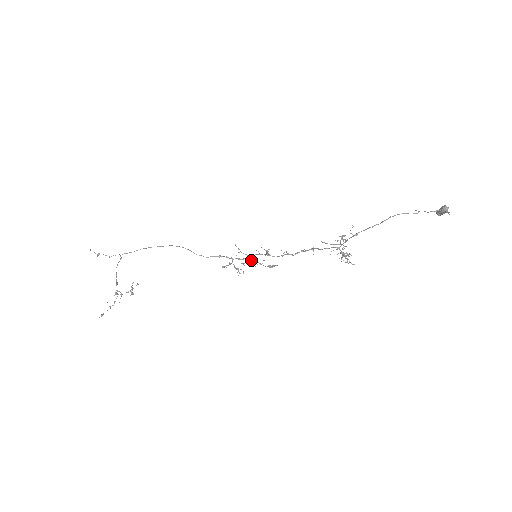
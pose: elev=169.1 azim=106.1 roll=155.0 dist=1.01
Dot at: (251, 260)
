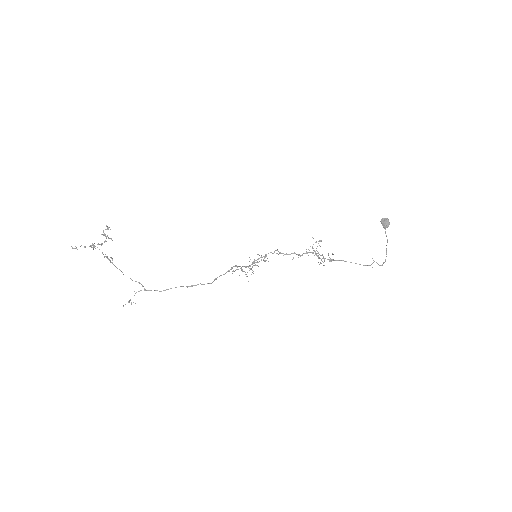
Dot at: occluded
